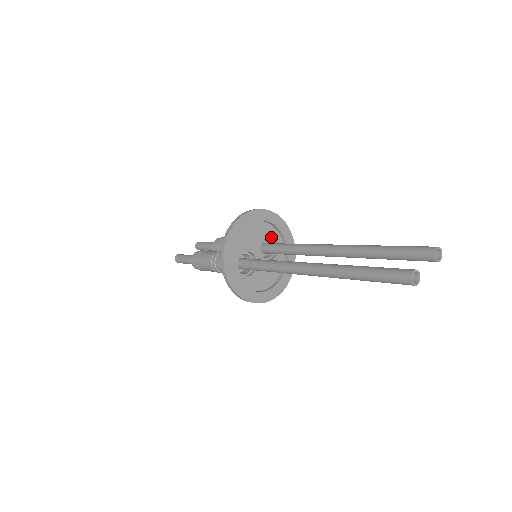
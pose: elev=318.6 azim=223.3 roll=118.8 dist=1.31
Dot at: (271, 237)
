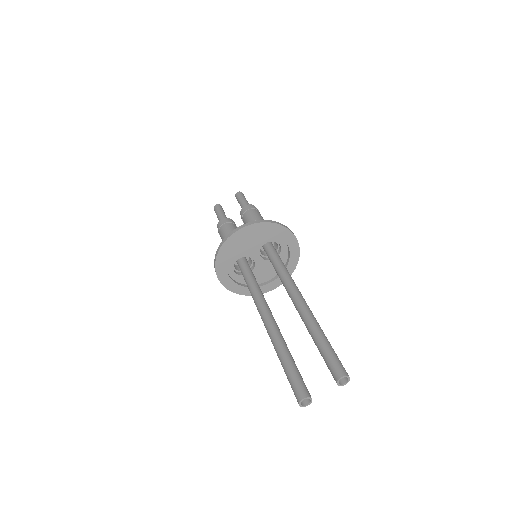
Dot at: (273, 240)
